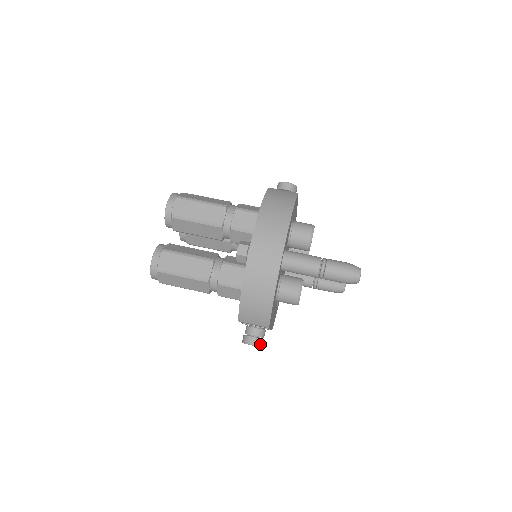
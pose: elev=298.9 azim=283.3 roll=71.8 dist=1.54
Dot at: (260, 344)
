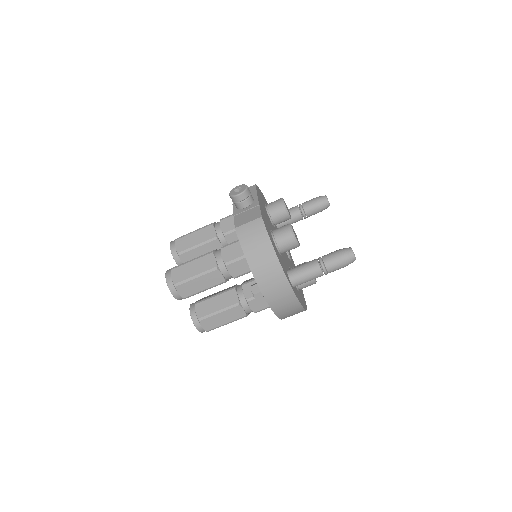
Dot at: occluded
